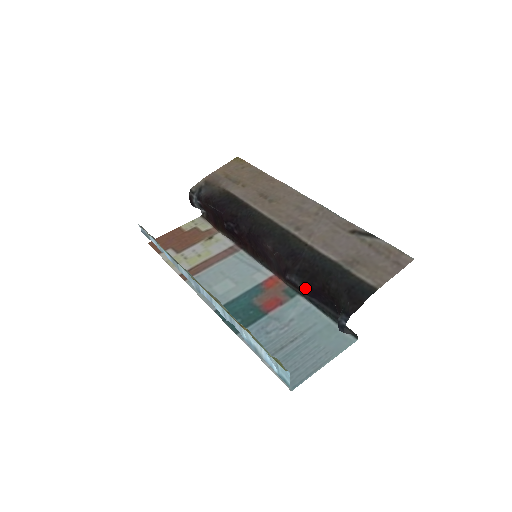
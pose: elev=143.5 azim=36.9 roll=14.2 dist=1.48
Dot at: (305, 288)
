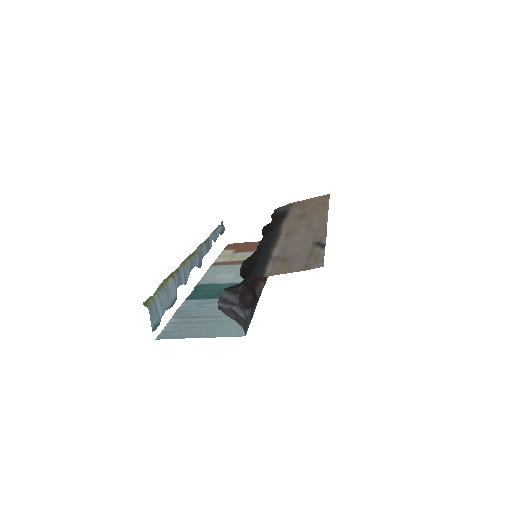
Dot at: (245, 277)
